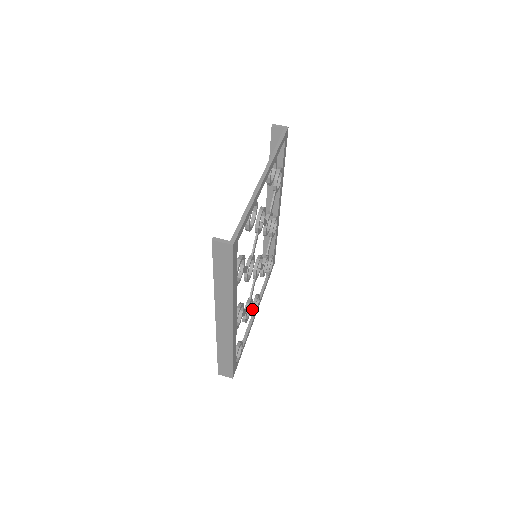
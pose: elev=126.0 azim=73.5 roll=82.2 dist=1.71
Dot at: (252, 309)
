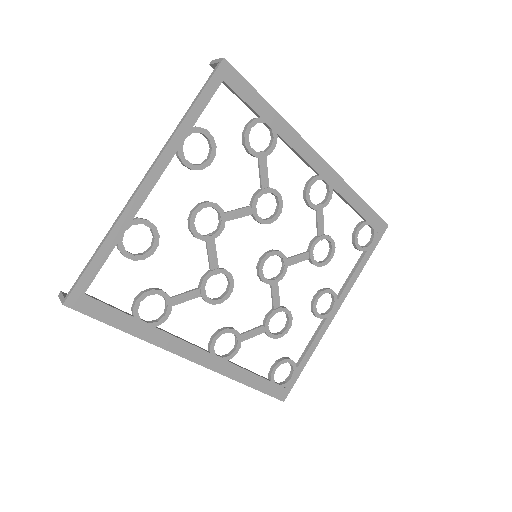
Dot at: (312, 311)
